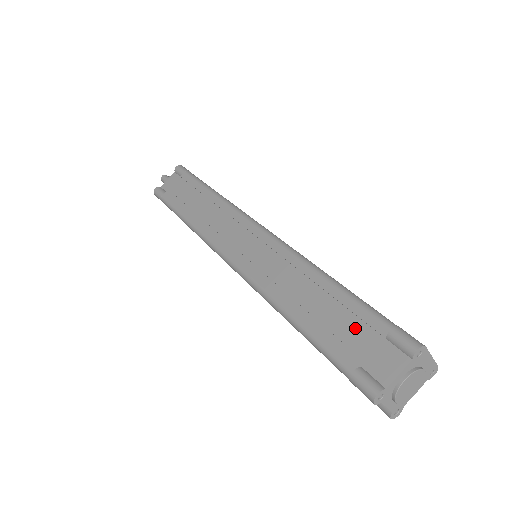
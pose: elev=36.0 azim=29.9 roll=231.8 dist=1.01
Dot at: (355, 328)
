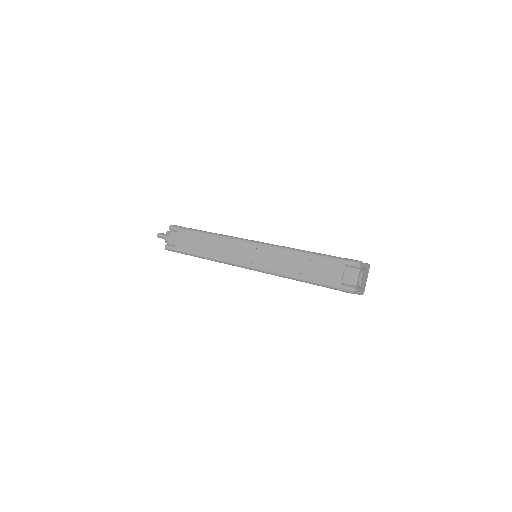
Dot at: occluded
